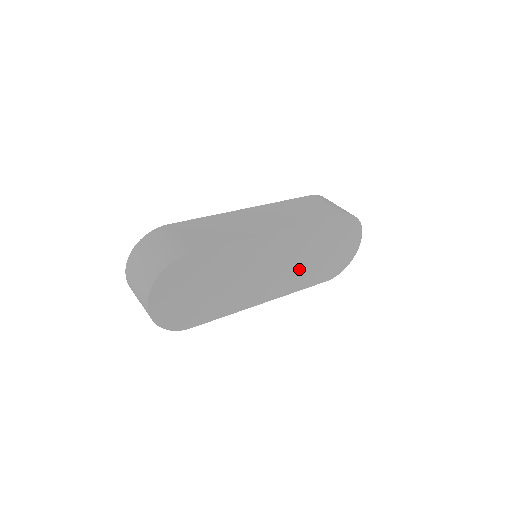
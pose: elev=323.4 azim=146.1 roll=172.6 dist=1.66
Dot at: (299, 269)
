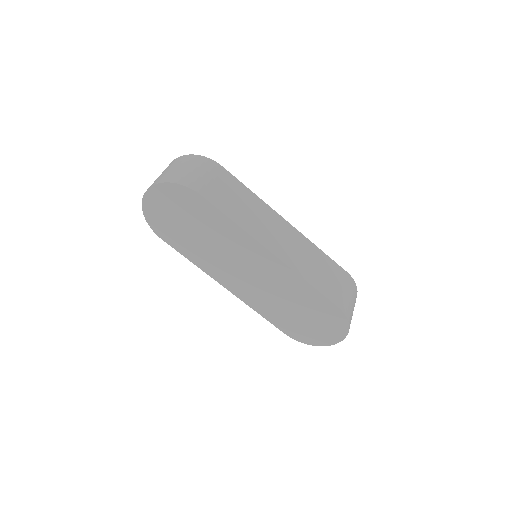
Dot at: (270, 299)
